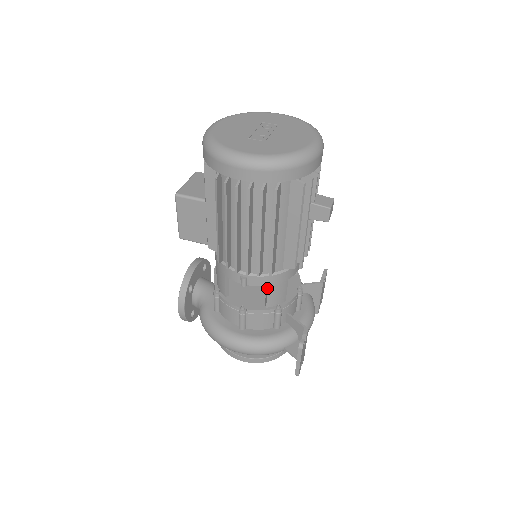
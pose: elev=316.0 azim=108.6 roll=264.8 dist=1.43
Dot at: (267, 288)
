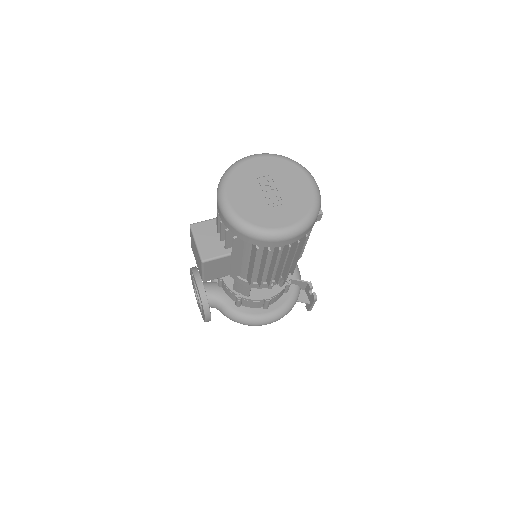
Dot at: occluded
